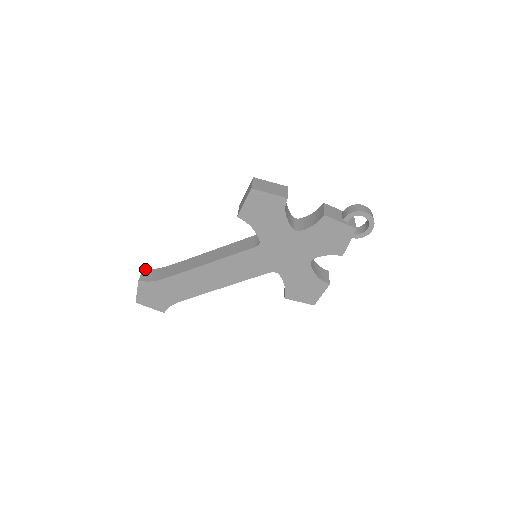
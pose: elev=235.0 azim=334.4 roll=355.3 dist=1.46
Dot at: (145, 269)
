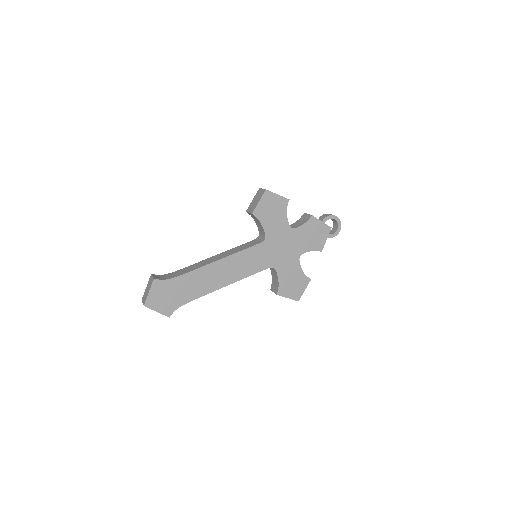
Dot at: (153, 274)
